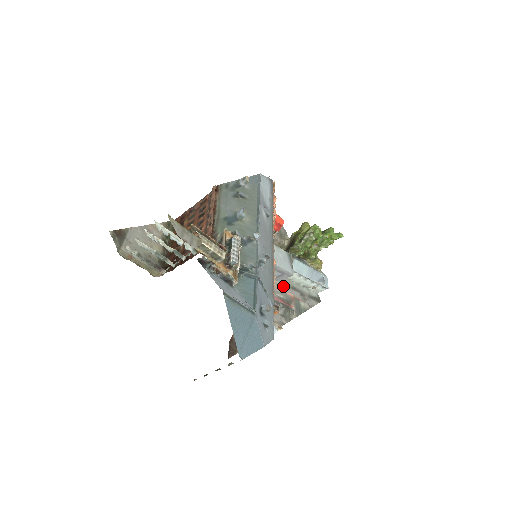
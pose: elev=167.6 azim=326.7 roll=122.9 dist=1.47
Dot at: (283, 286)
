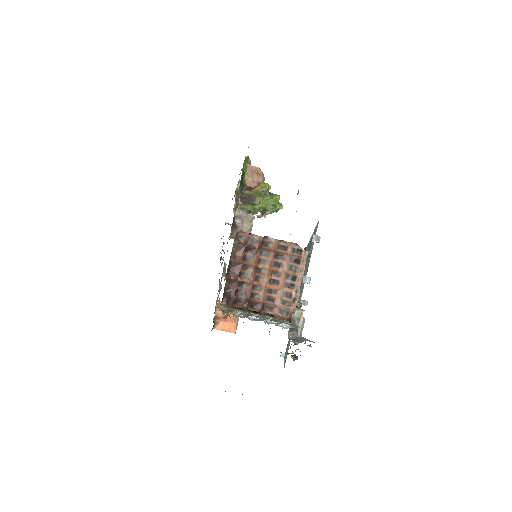
Dot at: occluded
